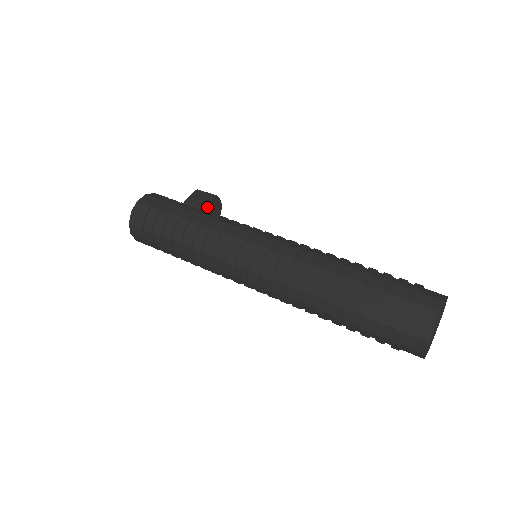
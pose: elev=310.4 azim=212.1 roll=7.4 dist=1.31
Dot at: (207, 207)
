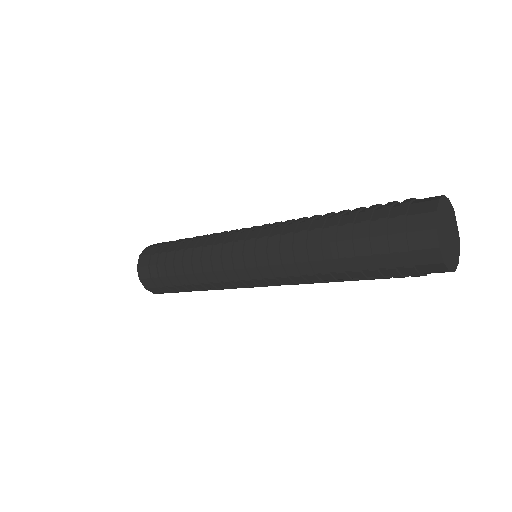
Dot at: occluded
